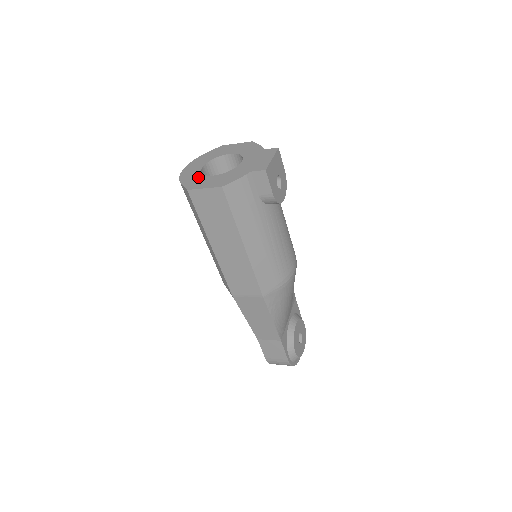
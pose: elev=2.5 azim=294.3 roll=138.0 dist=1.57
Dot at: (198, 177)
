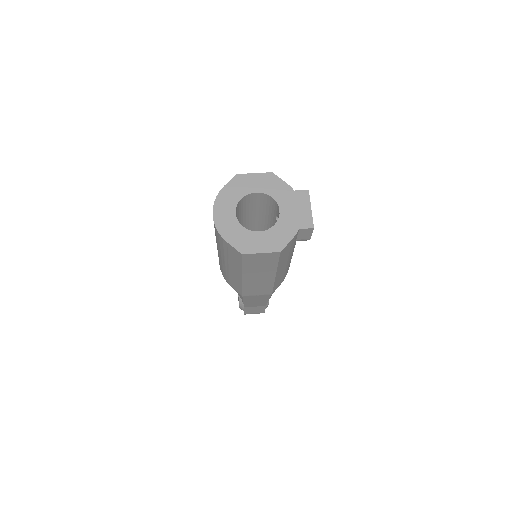
Dot at: (242, 233)
